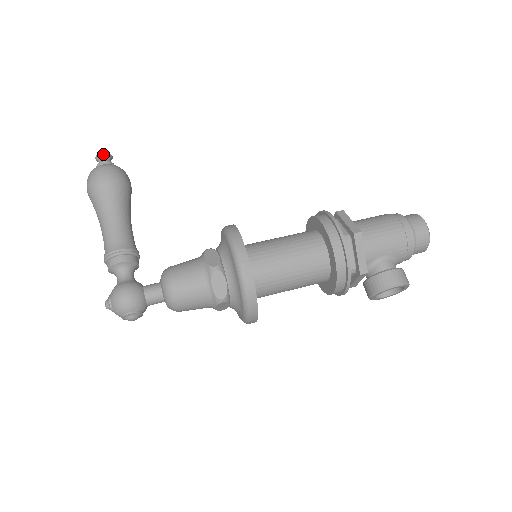
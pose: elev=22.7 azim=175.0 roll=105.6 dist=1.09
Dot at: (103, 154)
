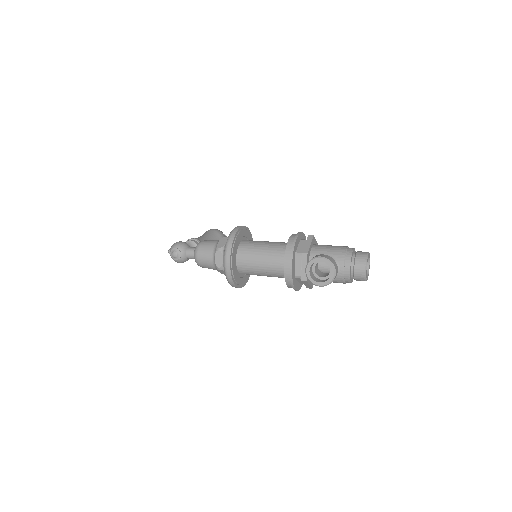
Dot at: occluded
